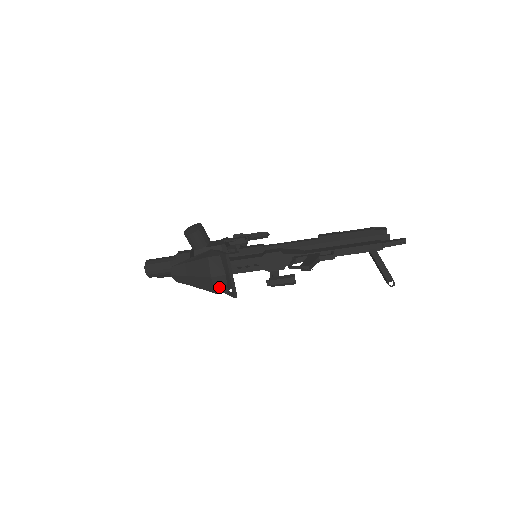
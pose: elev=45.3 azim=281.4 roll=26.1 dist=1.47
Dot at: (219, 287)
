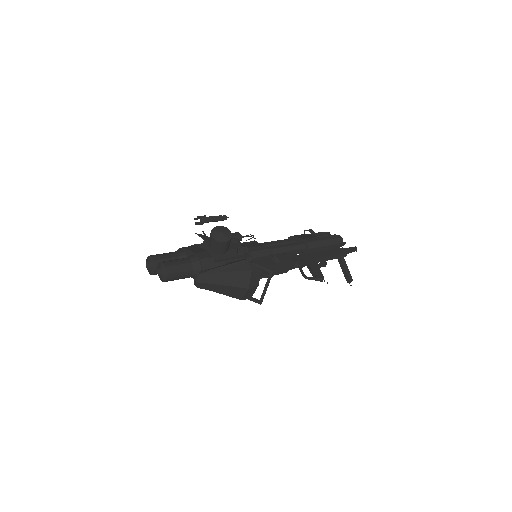
Dot at: (247, 295)
